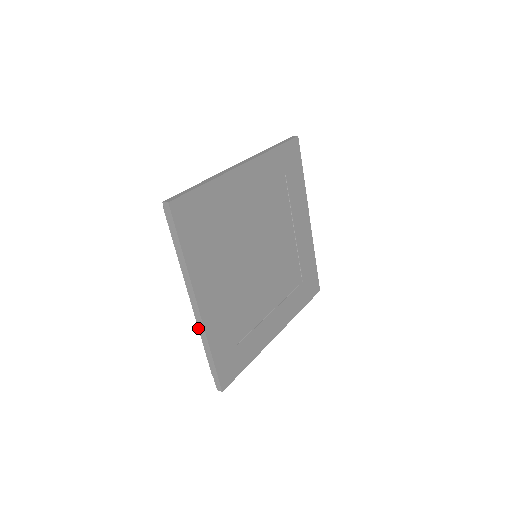
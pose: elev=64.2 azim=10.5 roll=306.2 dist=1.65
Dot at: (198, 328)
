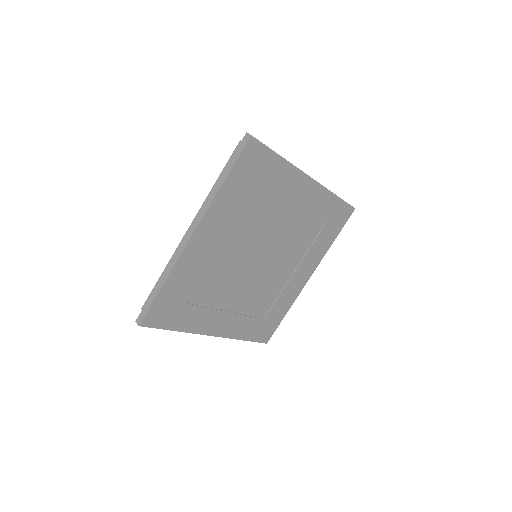
Dot at: (171, 257)
